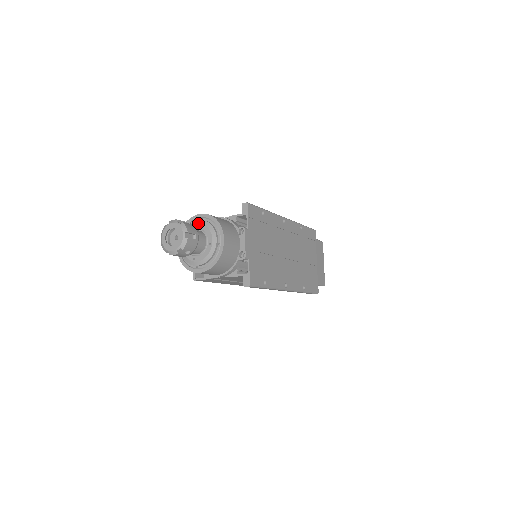
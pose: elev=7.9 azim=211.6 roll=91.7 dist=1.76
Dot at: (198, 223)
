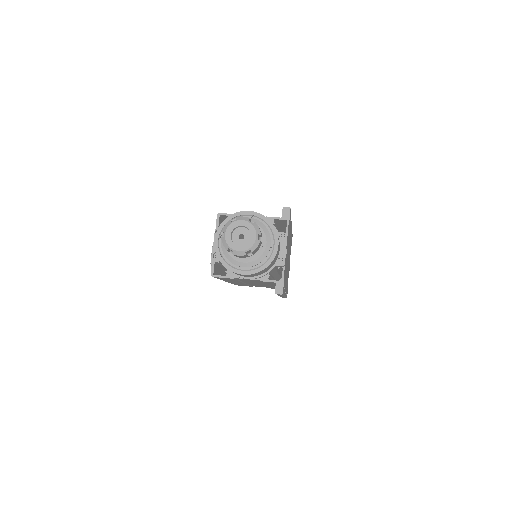
Dot at: occluded
